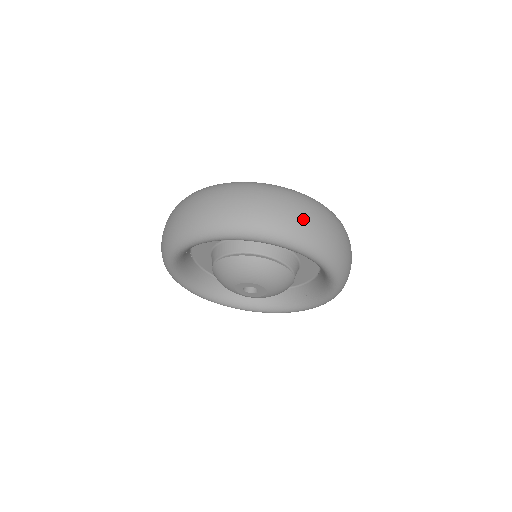
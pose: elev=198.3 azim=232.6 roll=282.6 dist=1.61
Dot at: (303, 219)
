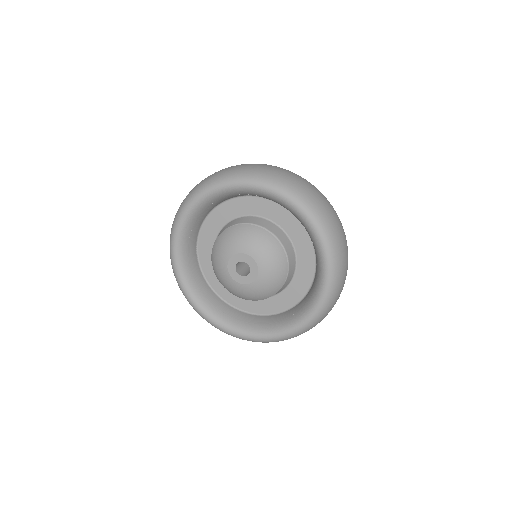
Dot at: (294, 178)
